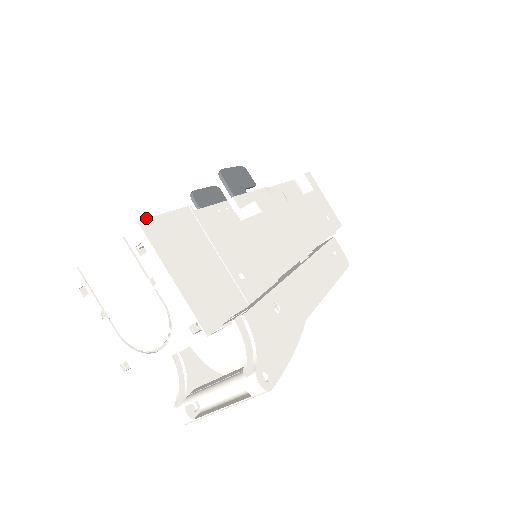
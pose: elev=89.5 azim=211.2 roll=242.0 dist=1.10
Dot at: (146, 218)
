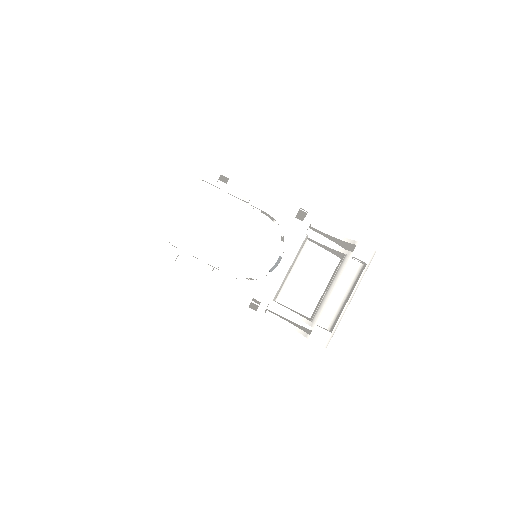
Dot at: occluded
